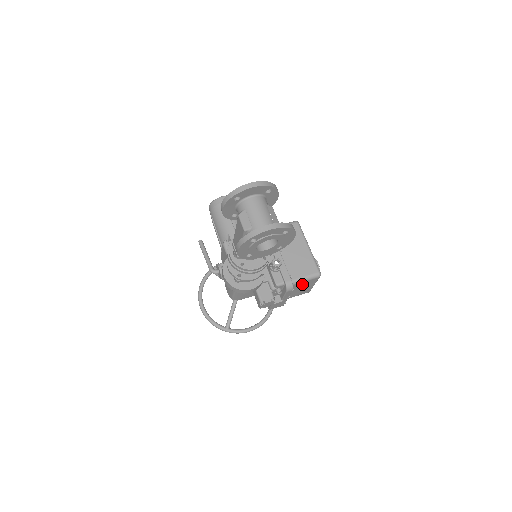
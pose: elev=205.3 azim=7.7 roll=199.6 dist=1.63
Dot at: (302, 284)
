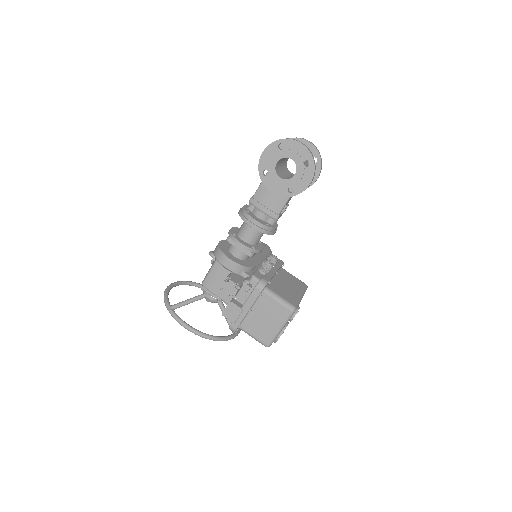
Dot at: (272, 306)
